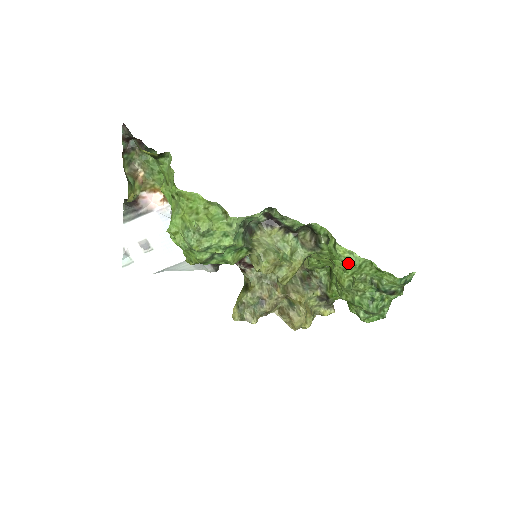
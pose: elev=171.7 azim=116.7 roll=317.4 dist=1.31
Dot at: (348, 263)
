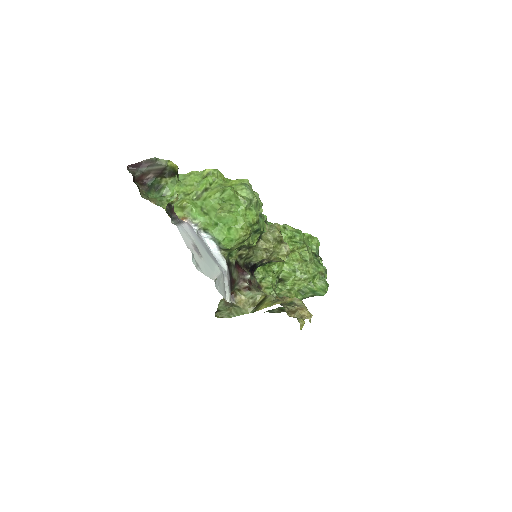
Dot at: (298, 233)
